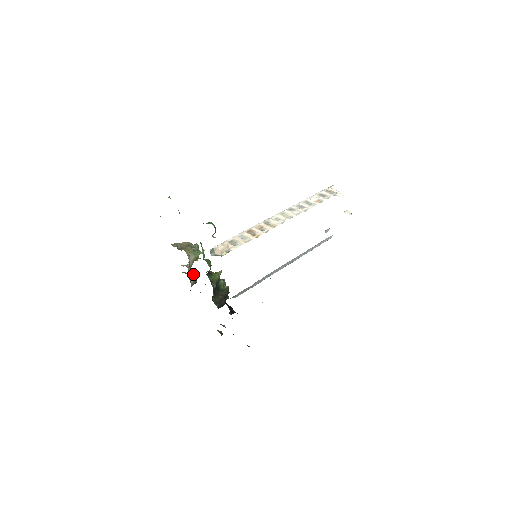
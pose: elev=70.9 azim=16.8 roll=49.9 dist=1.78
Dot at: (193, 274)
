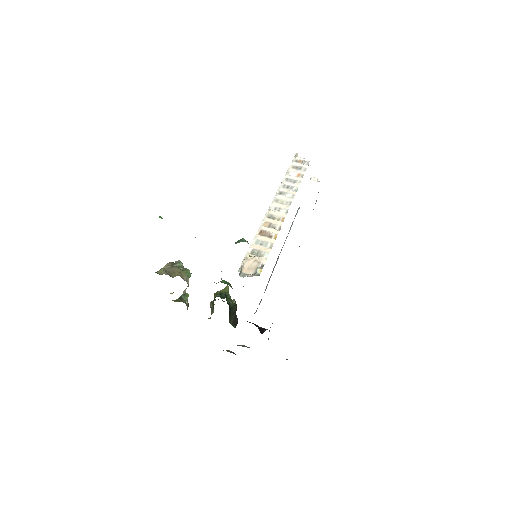
Dot at: (183, 298)
